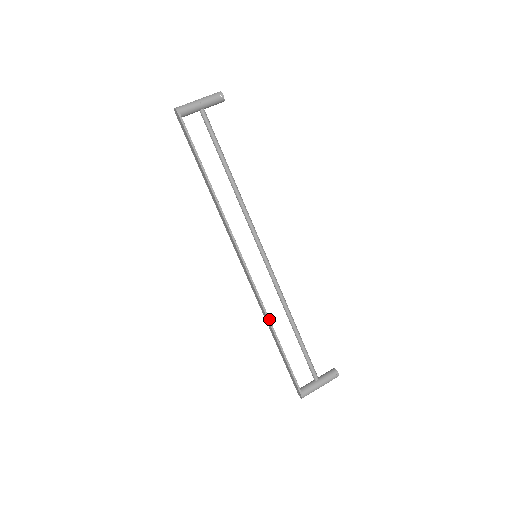
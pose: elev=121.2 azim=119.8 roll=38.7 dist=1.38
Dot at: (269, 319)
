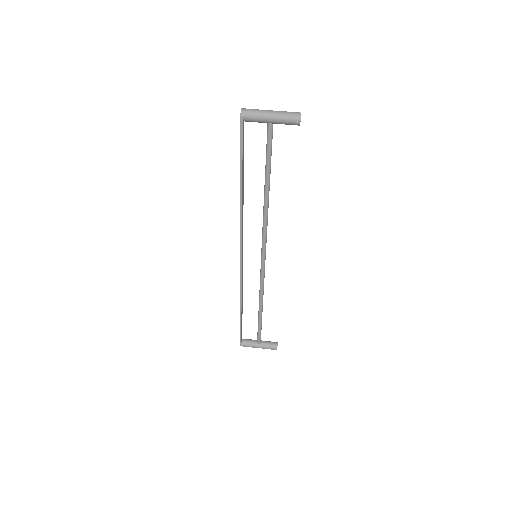
Dot at: (241, 298)
